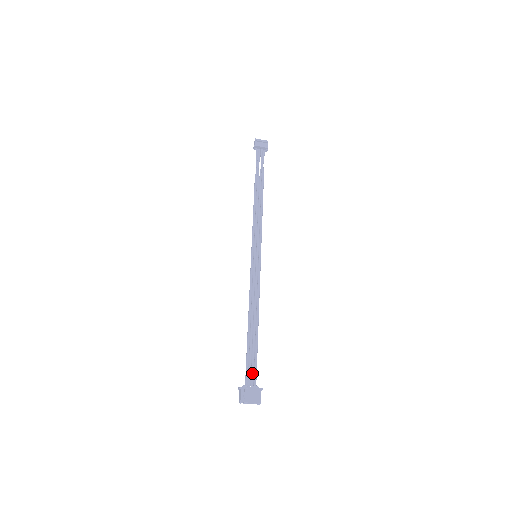
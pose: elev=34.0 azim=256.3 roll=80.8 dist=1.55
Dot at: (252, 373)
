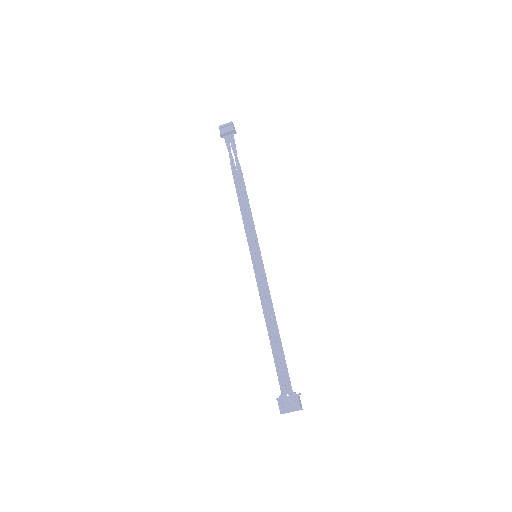
Dot at: (285, 381)
